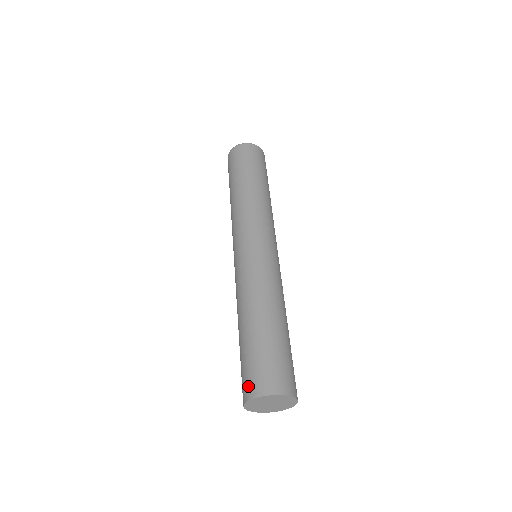
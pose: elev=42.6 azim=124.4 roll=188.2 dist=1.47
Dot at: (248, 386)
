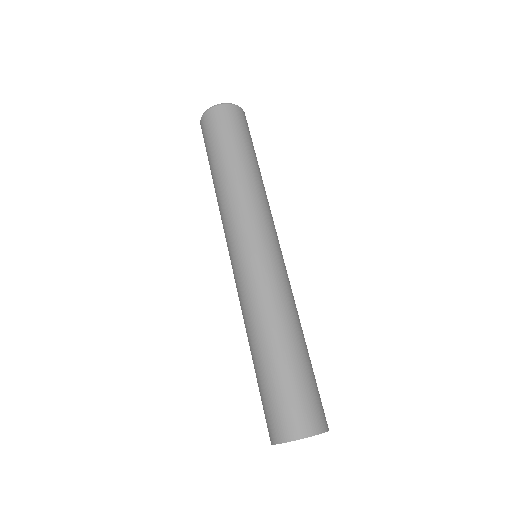
Dot at: (270, 429)
